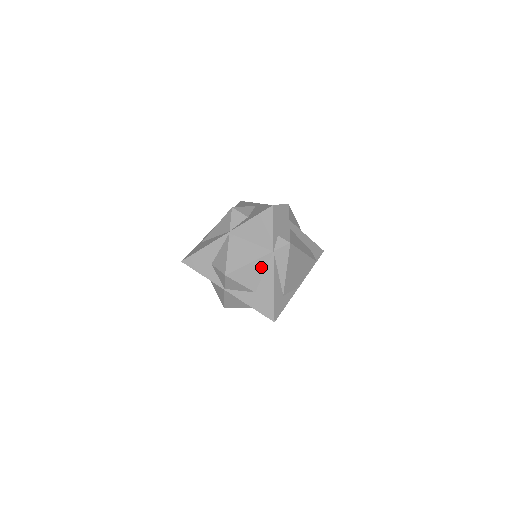
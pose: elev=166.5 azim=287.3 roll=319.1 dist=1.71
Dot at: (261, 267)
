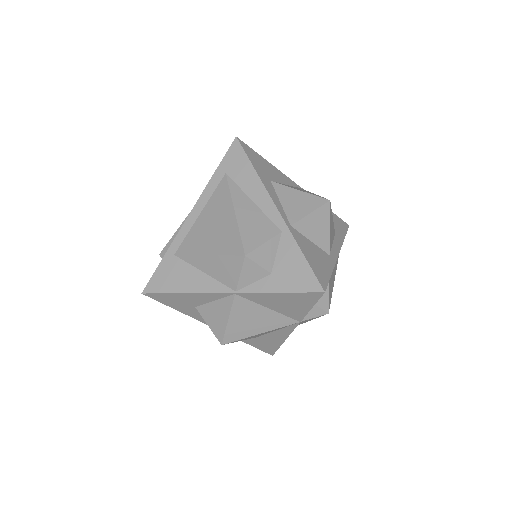
Dot at: (275, 330)
